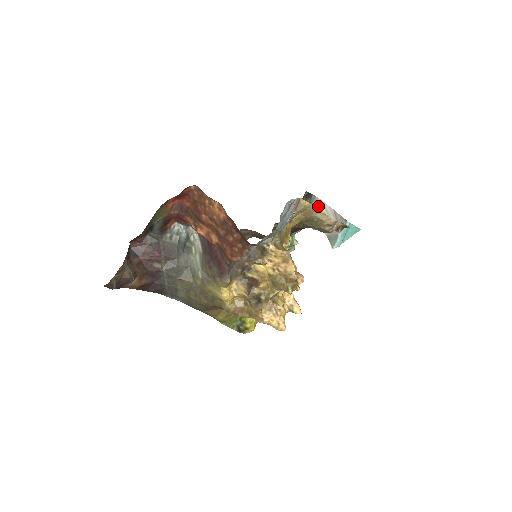
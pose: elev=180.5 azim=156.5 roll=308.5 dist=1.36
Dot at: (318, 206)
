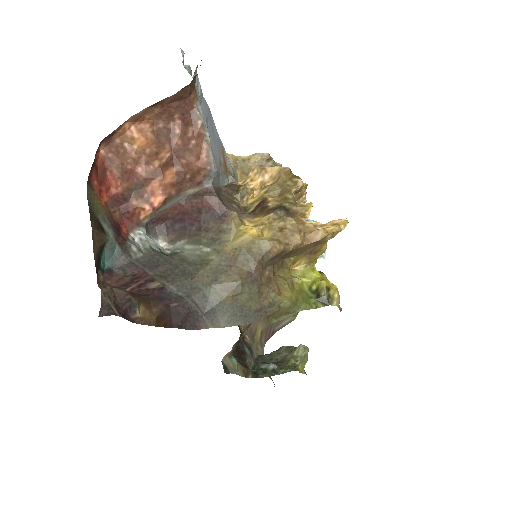
Dot at: occluded
